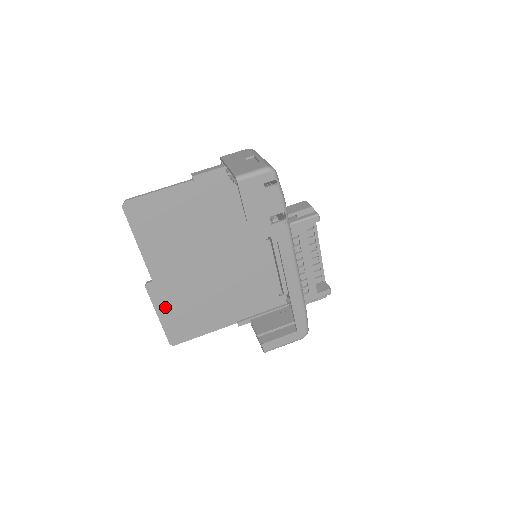
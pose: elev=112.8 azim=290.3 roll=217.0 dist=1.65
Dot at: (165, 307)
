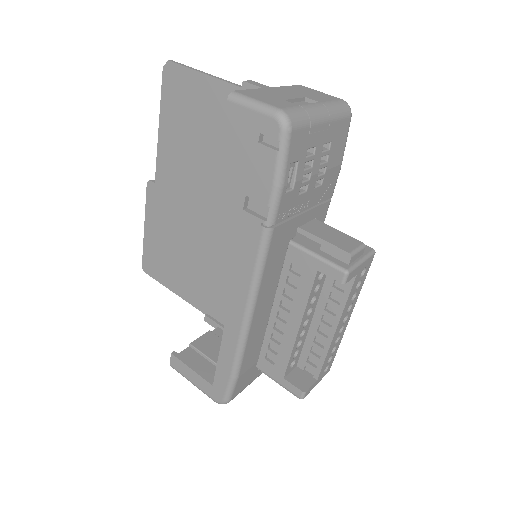
Dot at: (154, 223)
